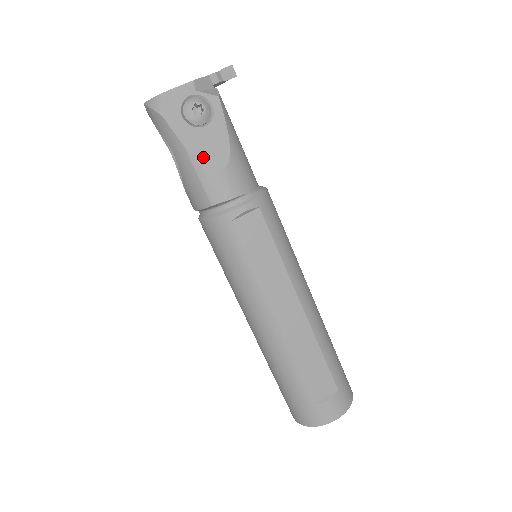
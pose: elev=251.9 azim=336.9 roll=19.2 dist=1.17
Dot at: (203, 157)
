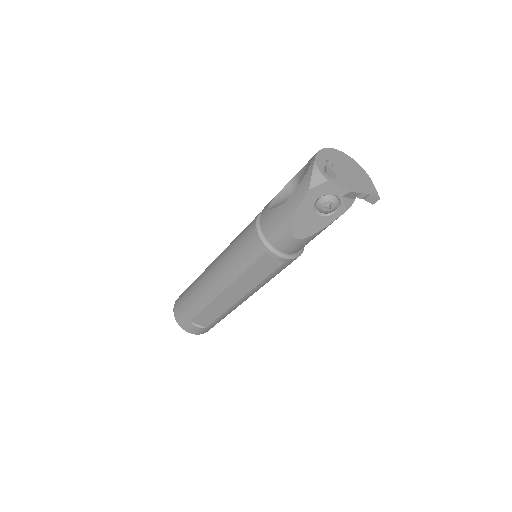
Dot at: (296, 225)
